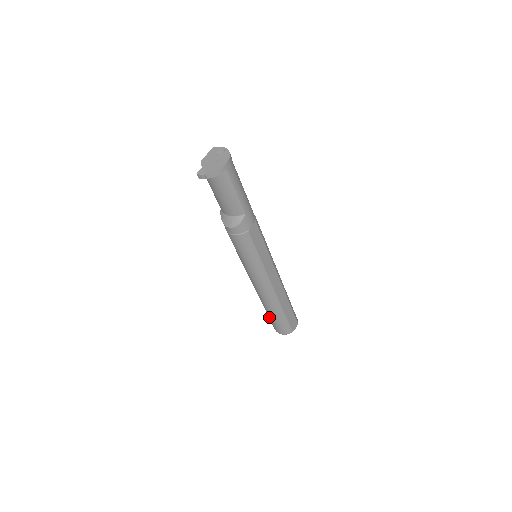
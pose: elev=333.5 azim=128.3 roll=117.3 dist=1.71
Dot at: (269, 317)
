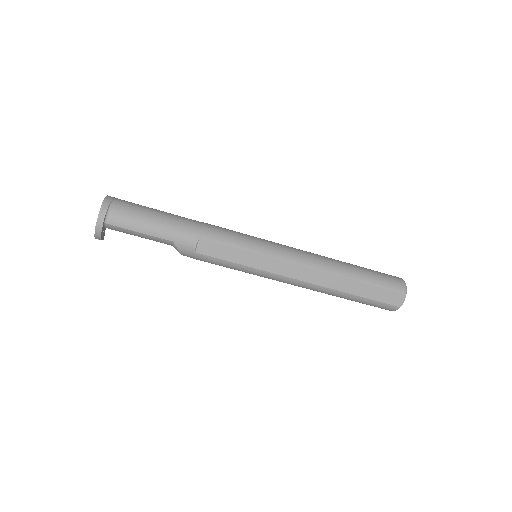
Dot at: occluded
